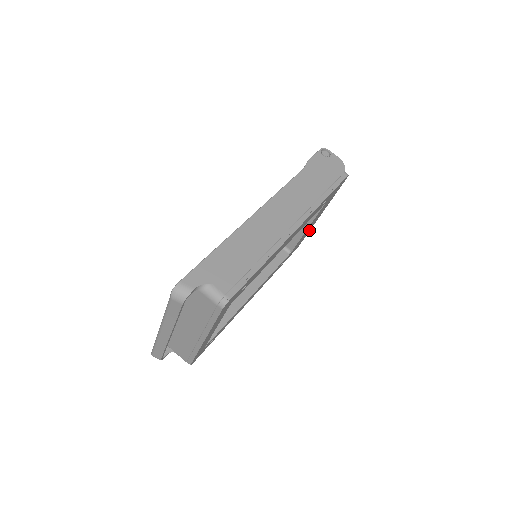
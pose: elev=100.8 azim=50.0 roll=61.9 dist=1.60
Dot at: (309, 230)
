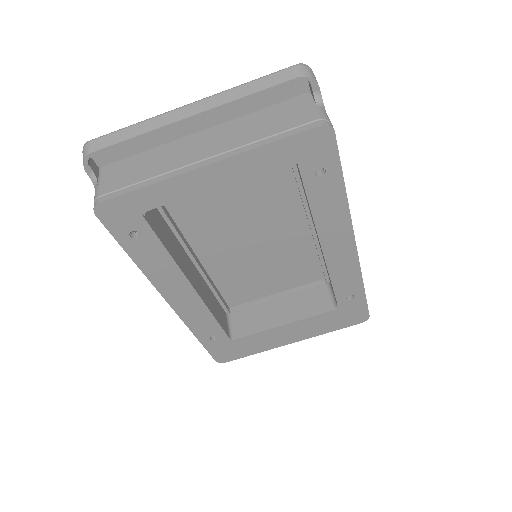
Dot at: (261, 349)
